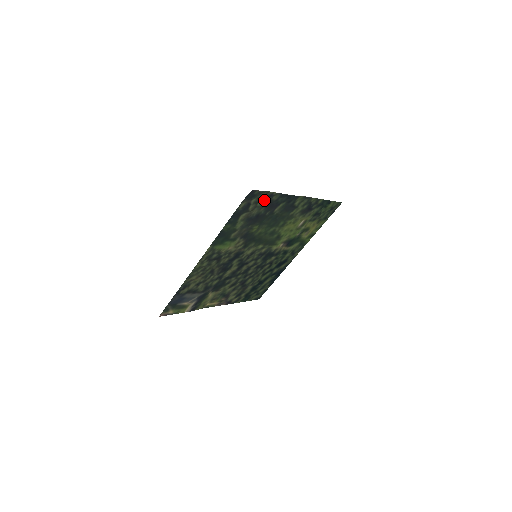
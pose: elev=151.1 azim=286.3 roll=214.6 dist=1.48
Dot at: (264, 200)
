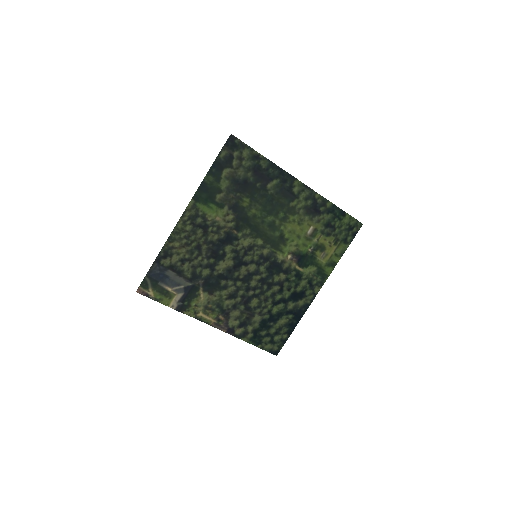
Dot at: (250, 160)
